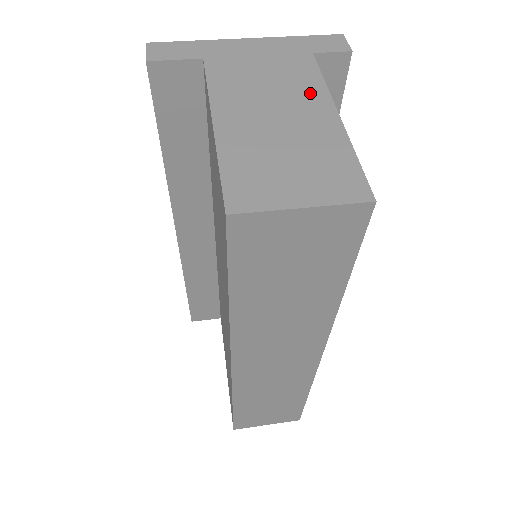
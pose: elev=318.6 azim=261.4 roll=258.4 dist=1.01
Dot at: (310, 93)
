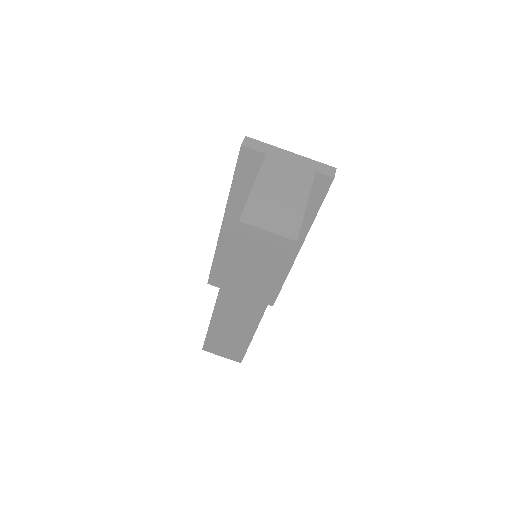
Dot at: (302, 189)
